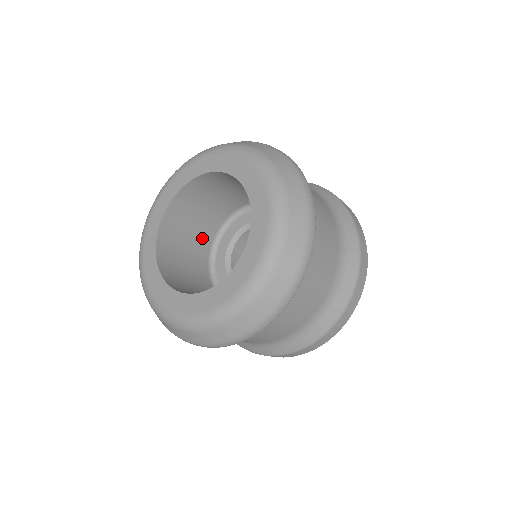
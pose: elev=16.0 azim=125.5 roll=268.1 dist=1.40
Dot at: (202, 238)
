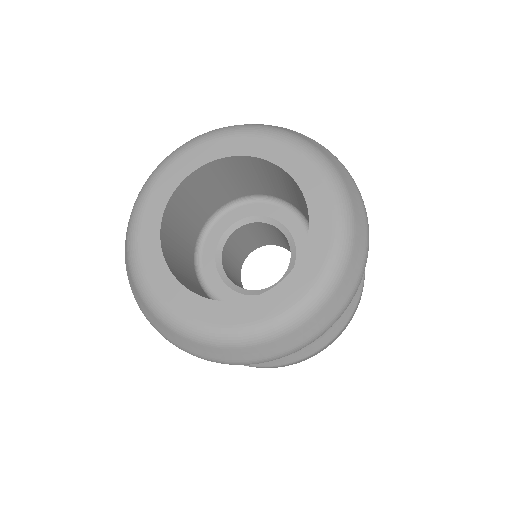
Dot at: (188, 243)
